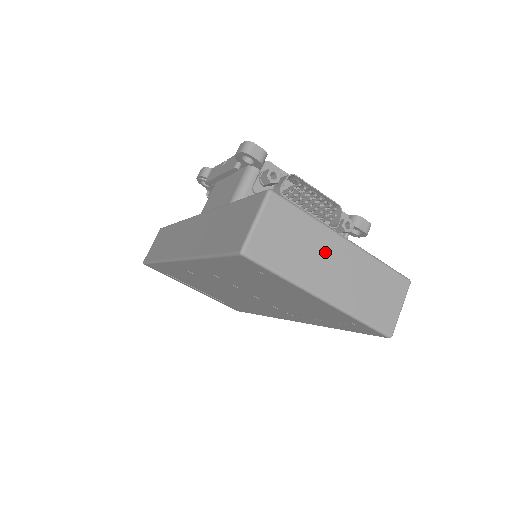
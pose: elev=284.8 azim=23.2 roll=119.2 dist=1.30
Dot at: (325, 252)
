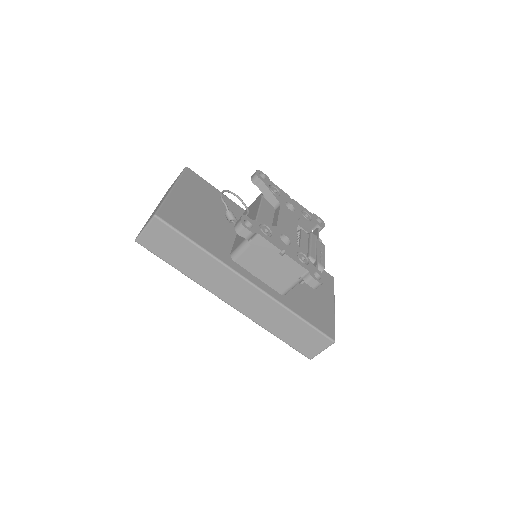
Dot at: occluded
